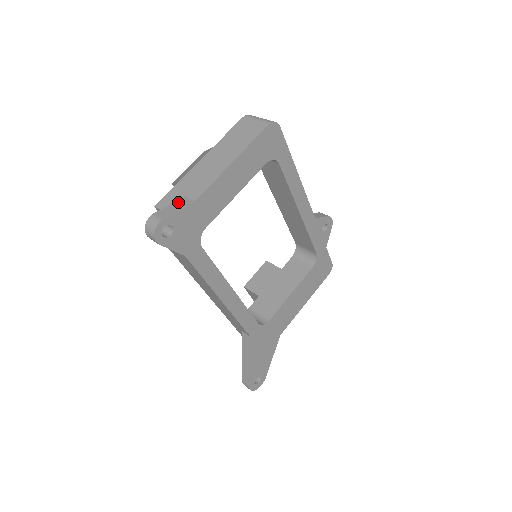
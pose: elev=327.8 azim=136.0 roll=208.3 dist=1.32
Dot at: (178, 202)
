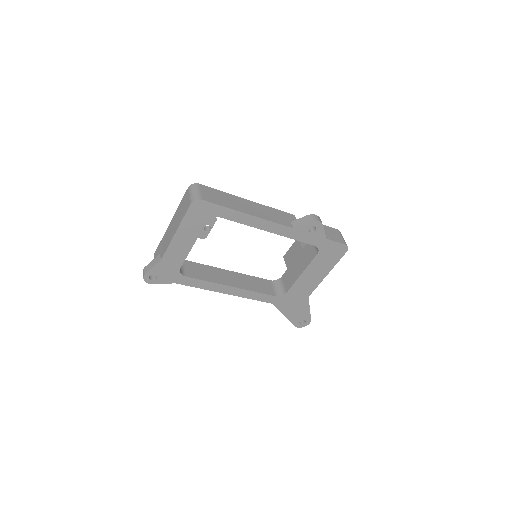
Dot at: (156, 259)
